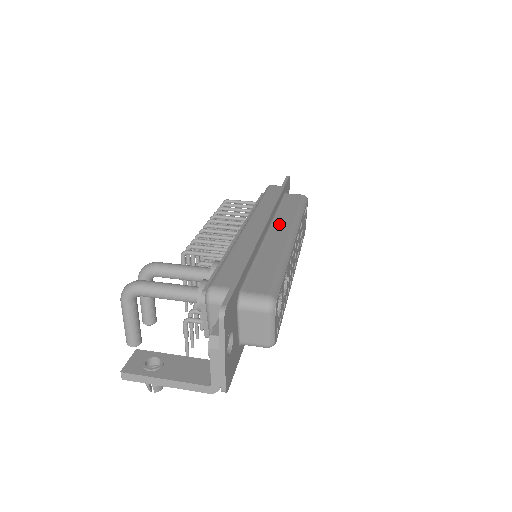
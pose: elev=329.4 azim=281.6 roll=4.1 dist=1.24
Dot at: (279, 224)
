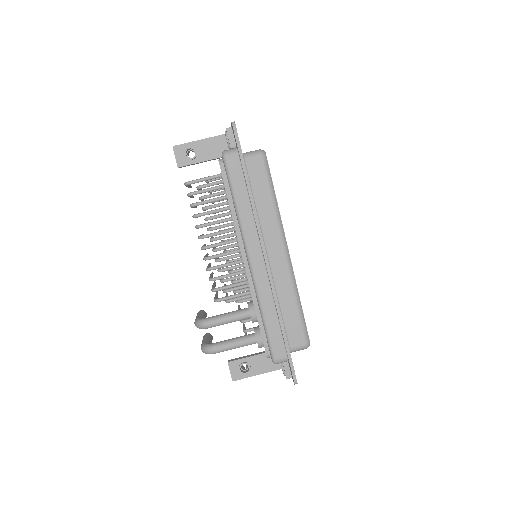
Dot at: (270, 240)
